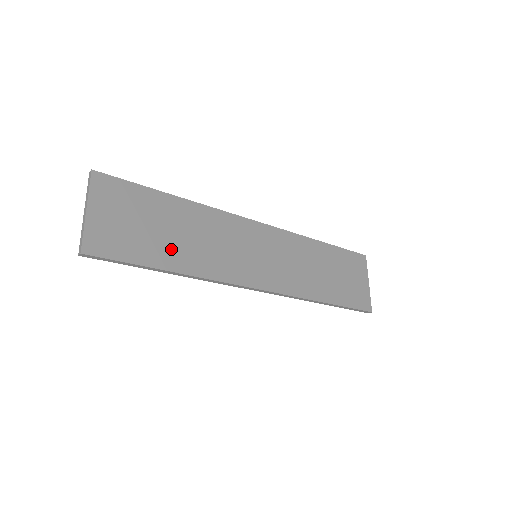
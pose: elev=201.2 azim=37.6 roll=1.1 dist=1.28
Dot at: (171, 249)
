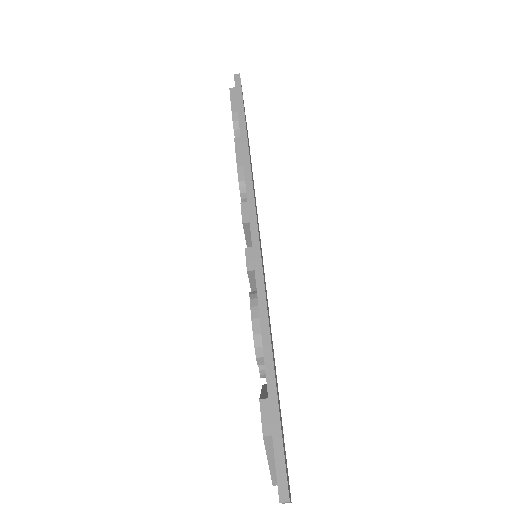
Dot at: occluded
